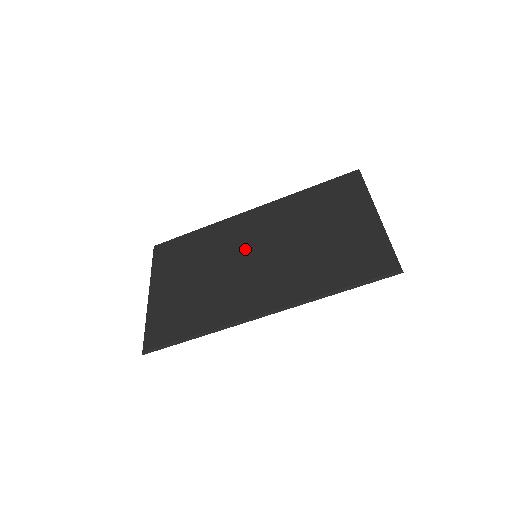
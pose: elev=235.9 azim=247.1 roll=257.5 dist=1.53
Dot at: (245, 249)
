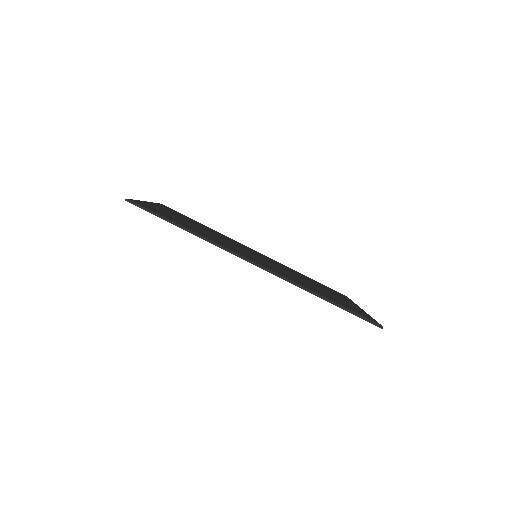
Dot at: (247, 250)
